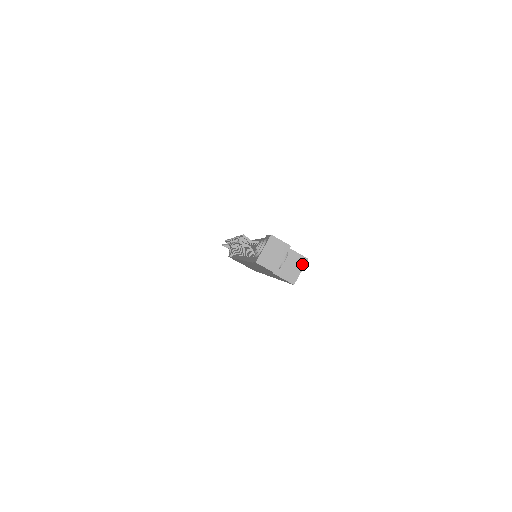
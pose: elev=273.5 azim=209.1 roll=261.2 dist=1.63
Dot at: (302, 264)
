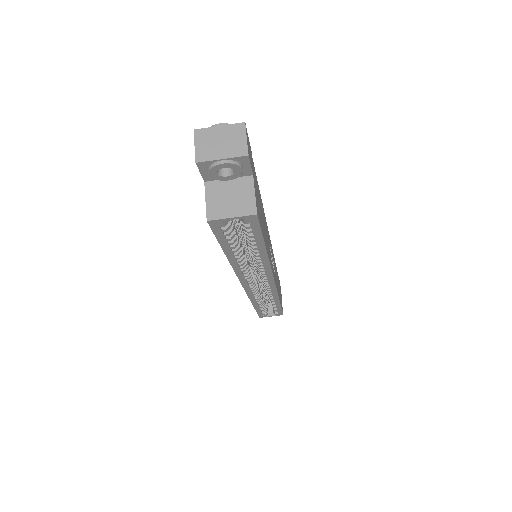
Dot at: (244, 211)
